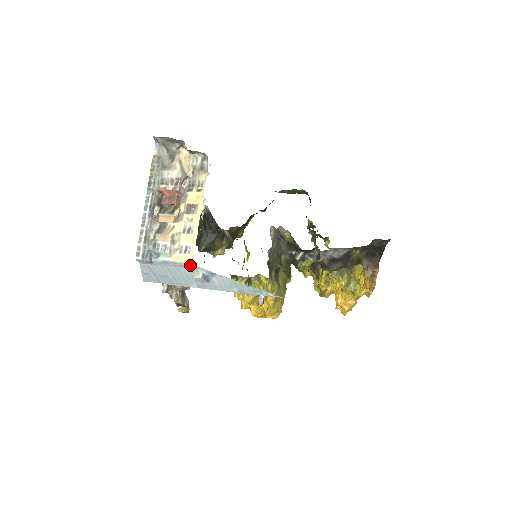
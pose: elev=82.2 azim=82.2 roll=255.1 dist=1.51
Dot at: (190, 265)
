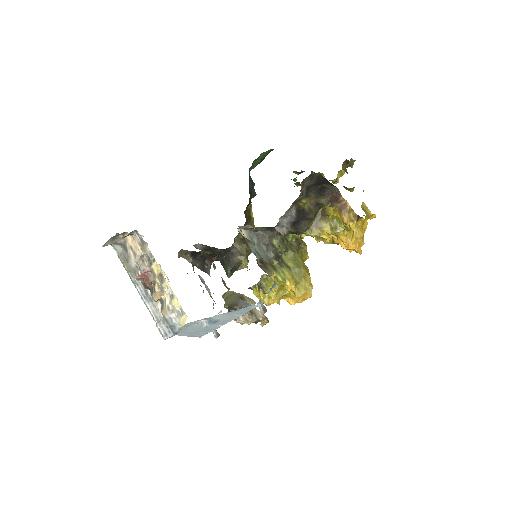
Dot at: (190, 323)
